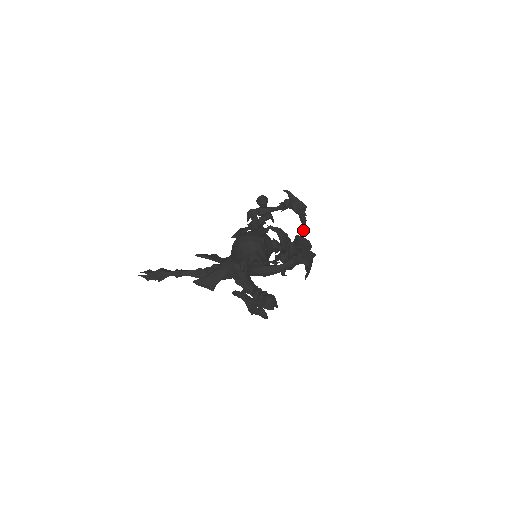
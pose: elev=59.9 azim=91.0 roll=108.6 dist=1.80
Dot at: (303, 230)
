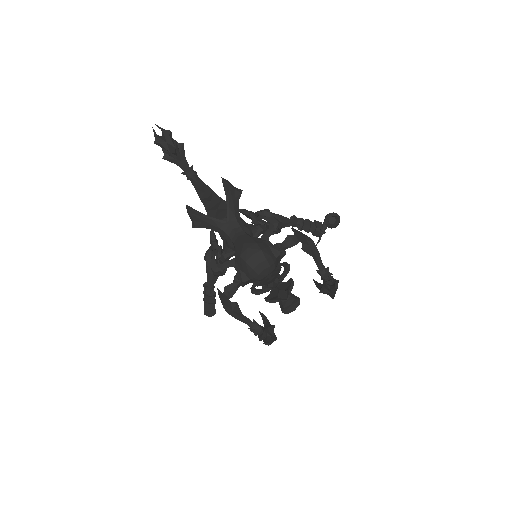
Dot at: (315, 282)
